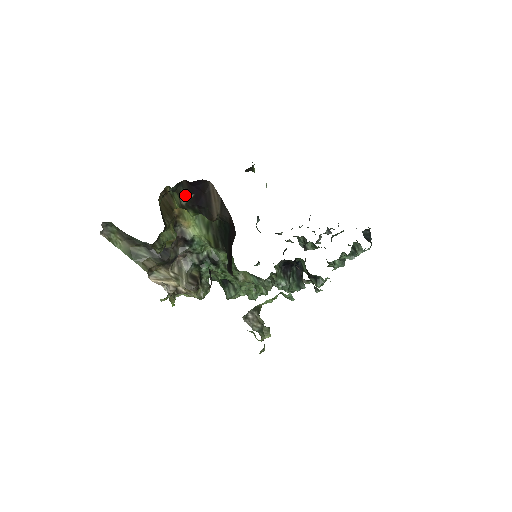
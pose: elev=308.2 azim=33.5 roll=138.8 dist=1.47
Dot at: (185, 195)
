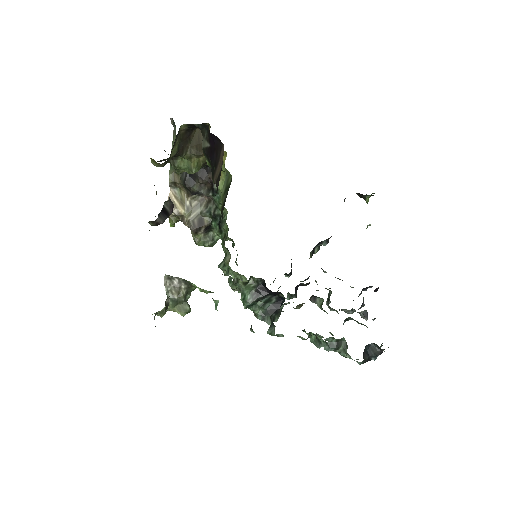
Dot at: (206, 140)
